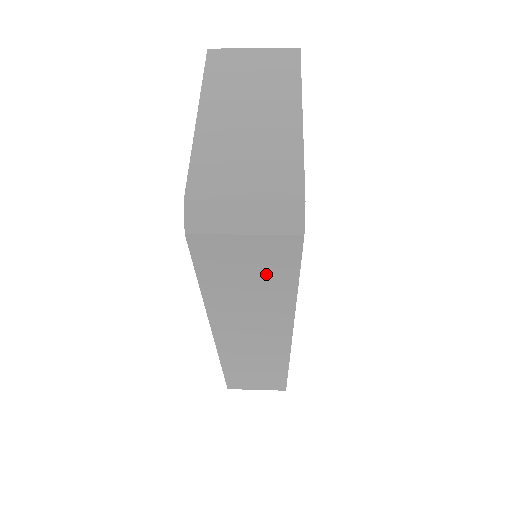
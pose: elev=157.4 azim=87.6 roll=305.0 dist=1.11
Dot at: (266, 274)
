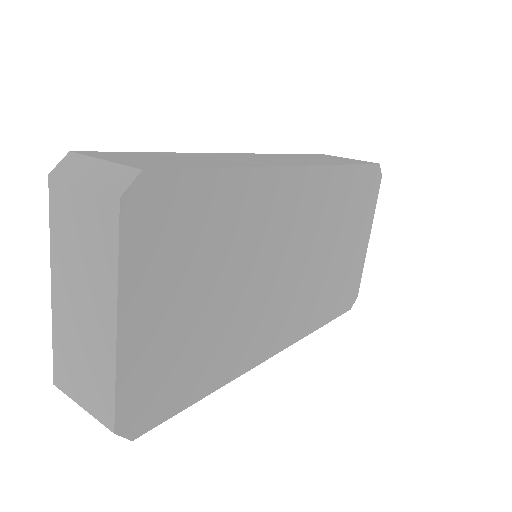
Dot at: occluded
